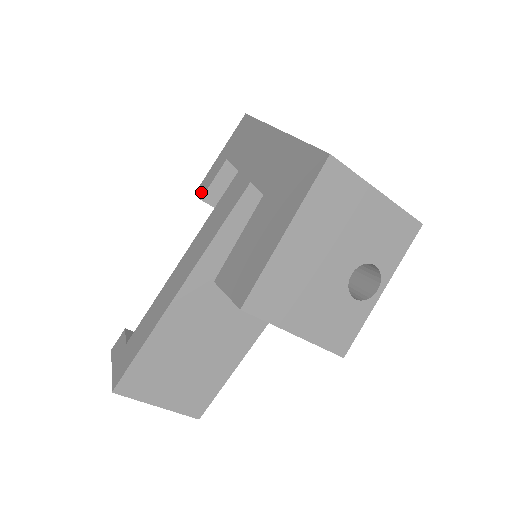
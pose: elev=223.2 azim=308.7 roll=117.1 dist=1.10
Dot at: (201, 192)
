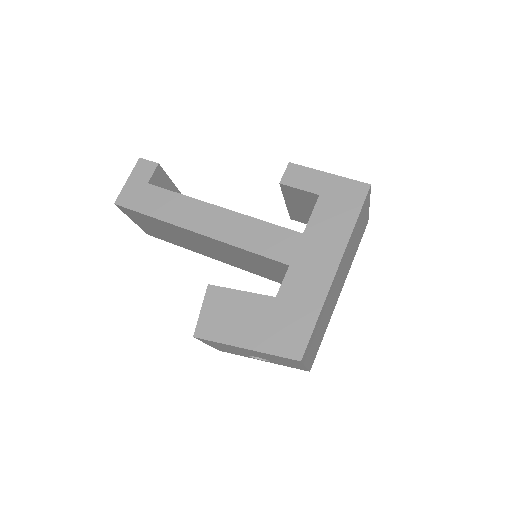
Dot at: (287, 176)
